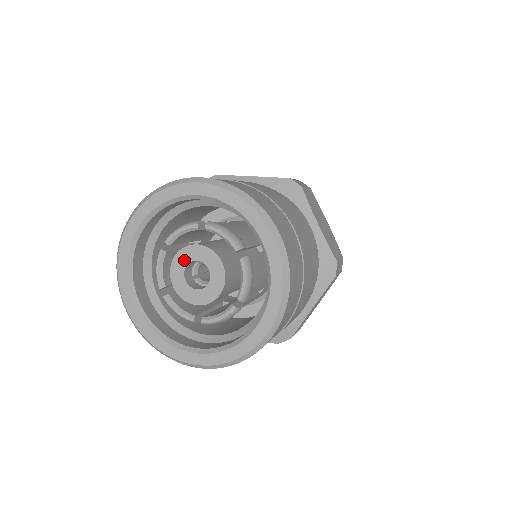
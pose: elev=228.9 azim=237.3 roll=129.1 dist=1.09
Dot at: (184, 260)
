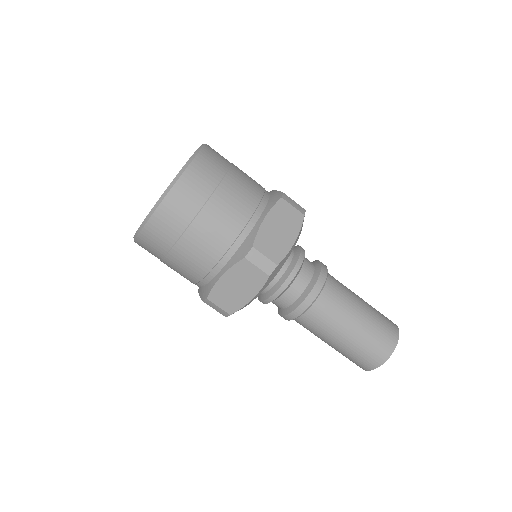
Dot at: occluded
